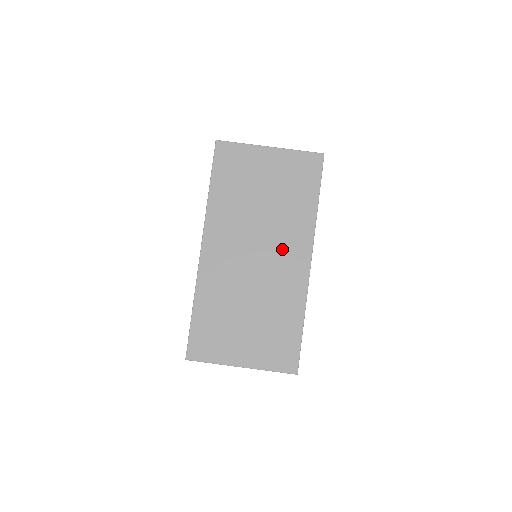
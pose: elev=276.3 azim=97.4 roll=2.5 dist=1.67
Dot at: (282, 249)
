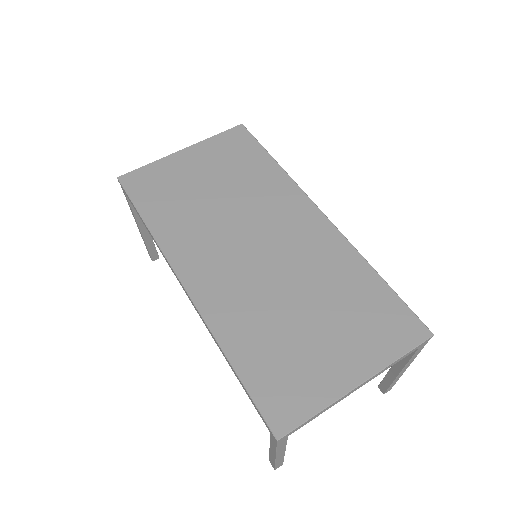
Dot at: (279, 221)
